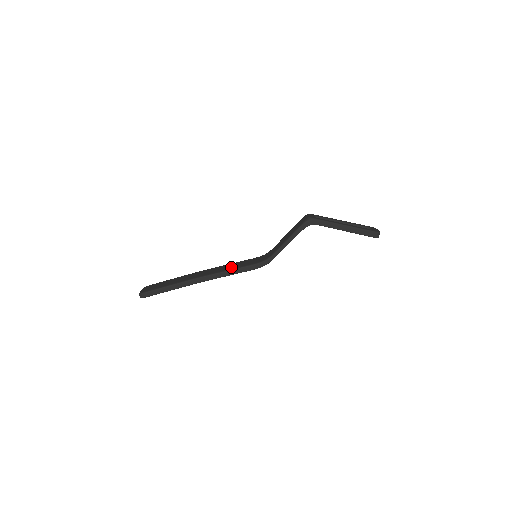
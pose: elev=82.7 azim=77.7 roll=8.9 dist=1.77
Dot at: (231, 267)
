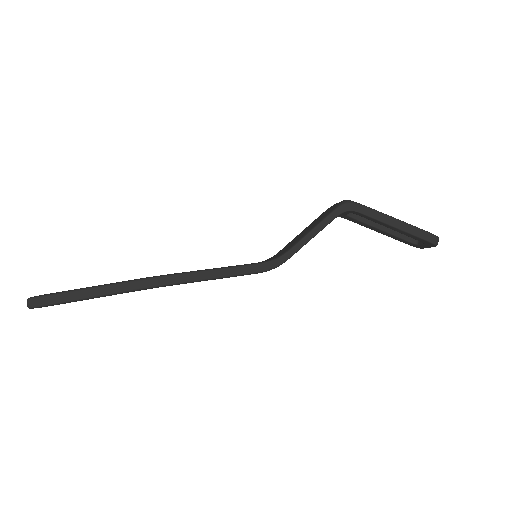
Dot at: occluded
